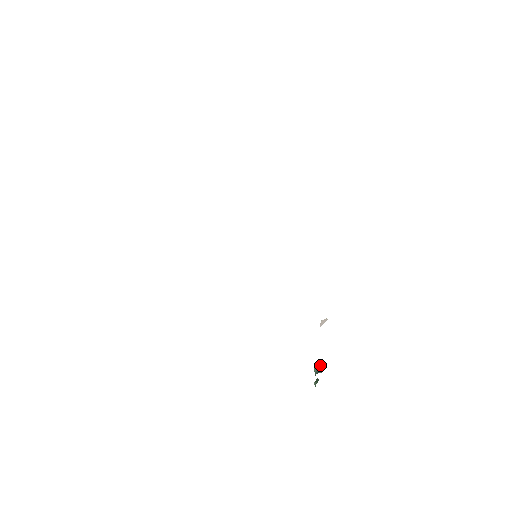
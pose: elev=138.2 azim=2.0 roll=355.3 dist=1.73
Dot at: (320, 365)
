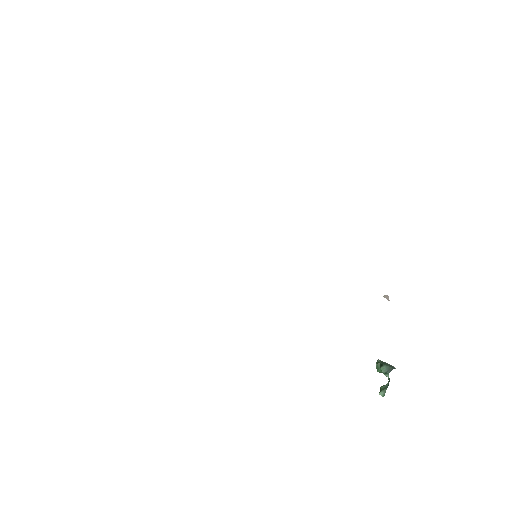
Dot at: (385, 363)
